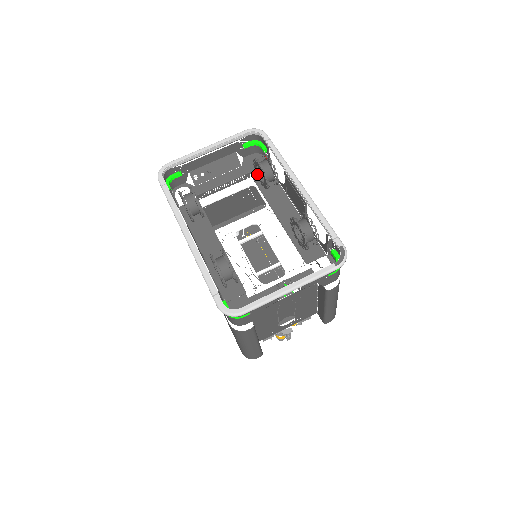
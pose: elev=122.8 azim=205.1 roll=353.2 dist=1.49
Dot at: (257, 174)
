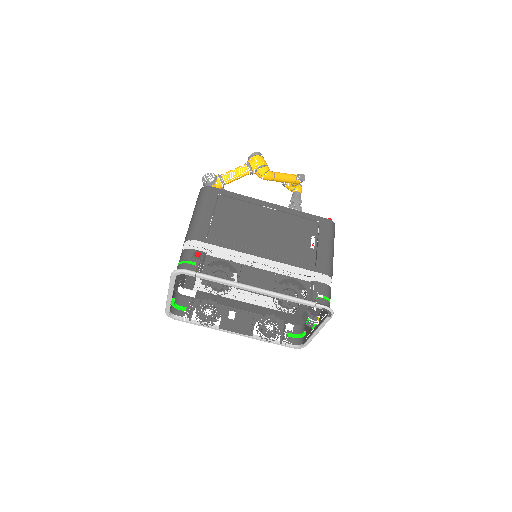
Dot at: occluded
